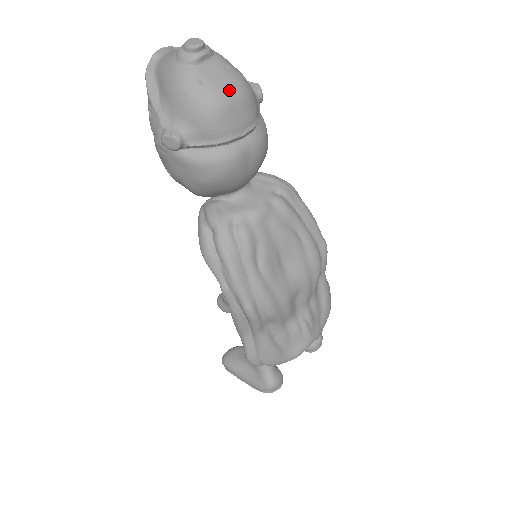
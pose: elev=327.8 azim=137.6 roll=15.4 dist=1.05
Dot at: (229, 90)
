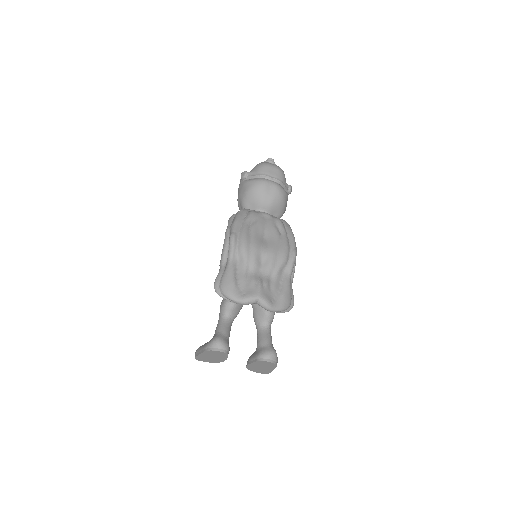
Dot at: (273, 165)
